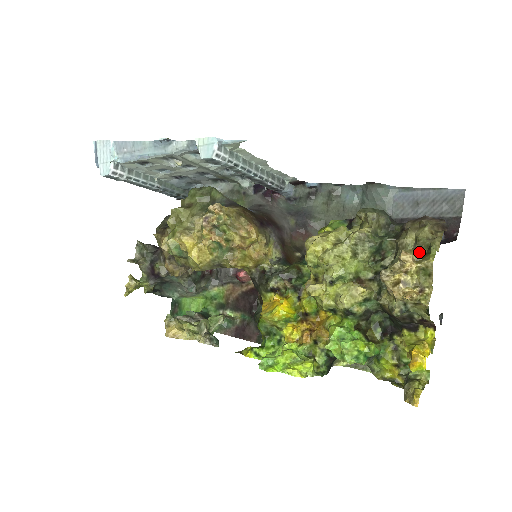
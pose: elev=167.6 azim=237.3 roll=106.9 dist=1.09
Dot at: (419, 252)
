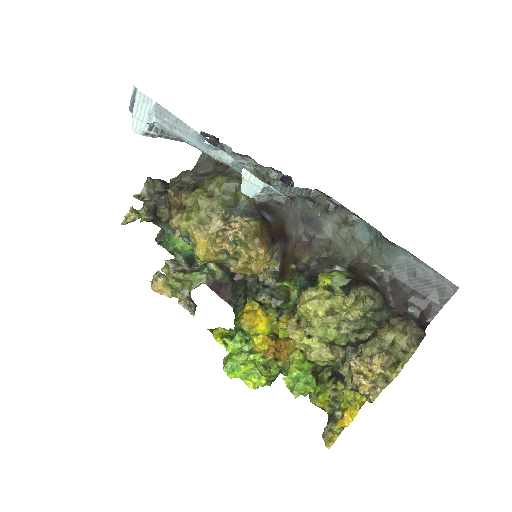
Dot at: (389, 360)
